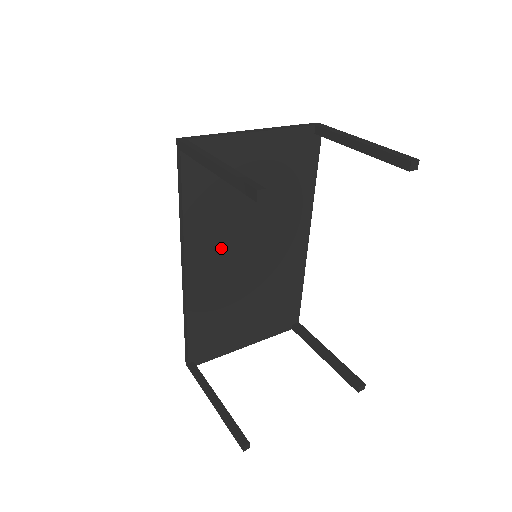
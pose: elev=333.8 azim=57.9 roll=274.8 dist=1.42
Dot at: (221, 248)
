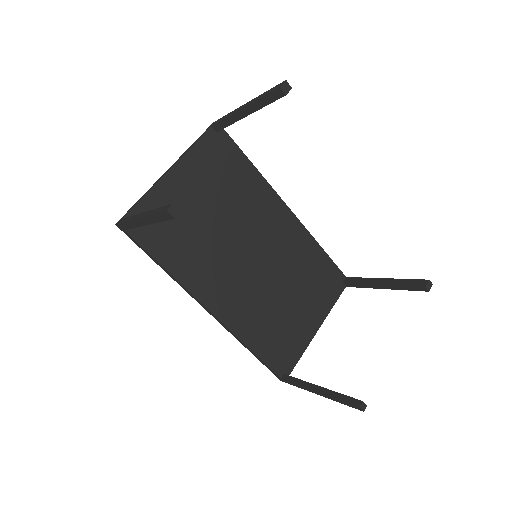
Dot at: (223, 272)
